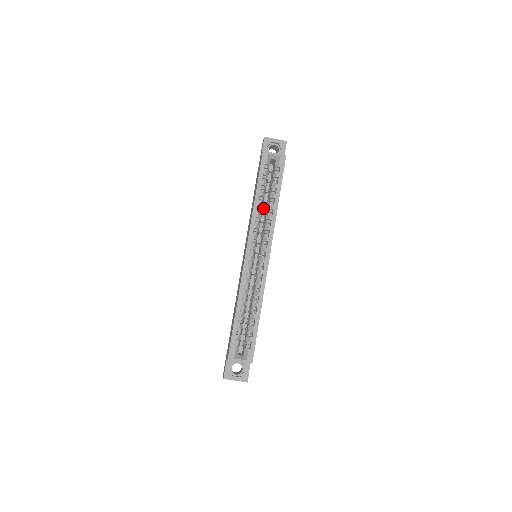
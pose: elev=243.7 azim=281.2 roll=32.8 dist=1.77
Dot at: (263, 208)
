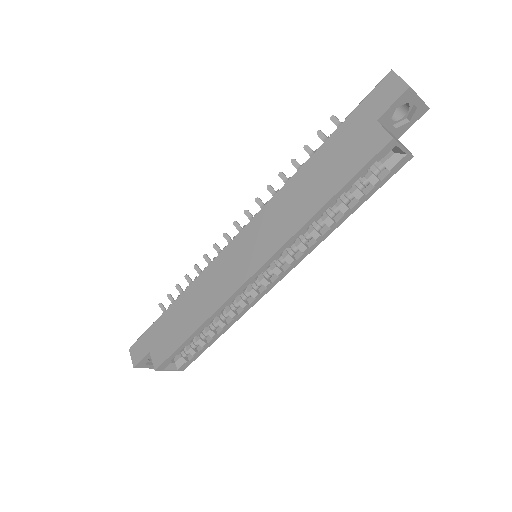
Dot at: occluded
